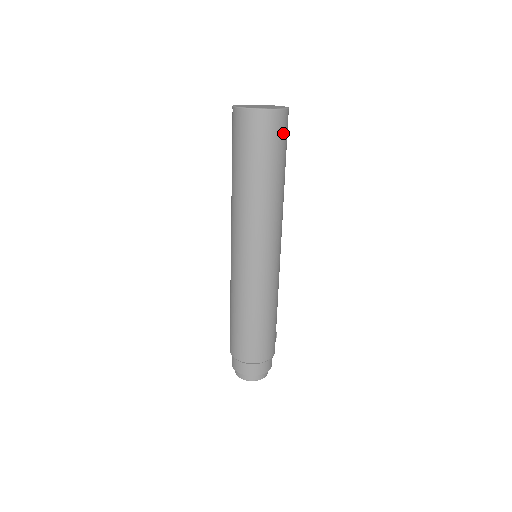
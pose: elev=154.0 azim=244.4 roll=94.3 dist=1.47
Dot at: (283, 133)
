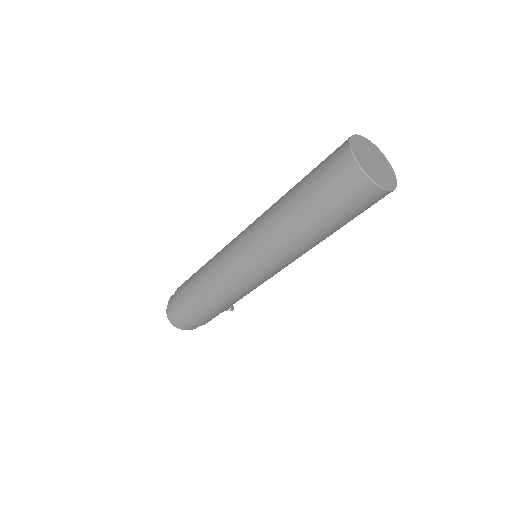
Dot at: (363, 205)
